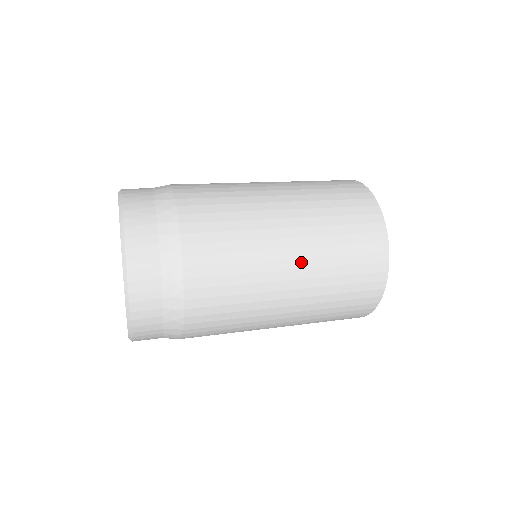
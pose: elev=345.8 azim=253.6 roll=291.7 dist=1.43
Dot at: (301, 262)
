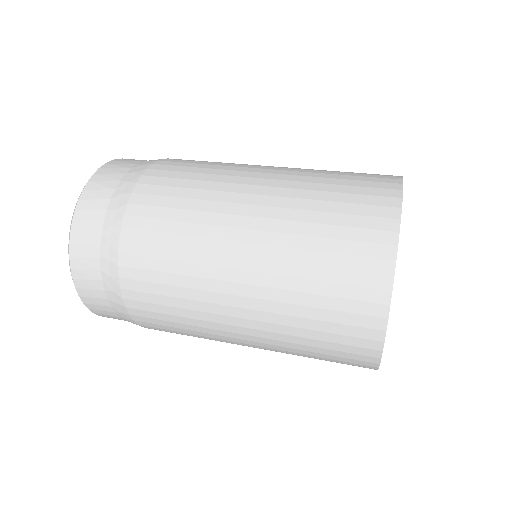
Dot at: (255, 332)
